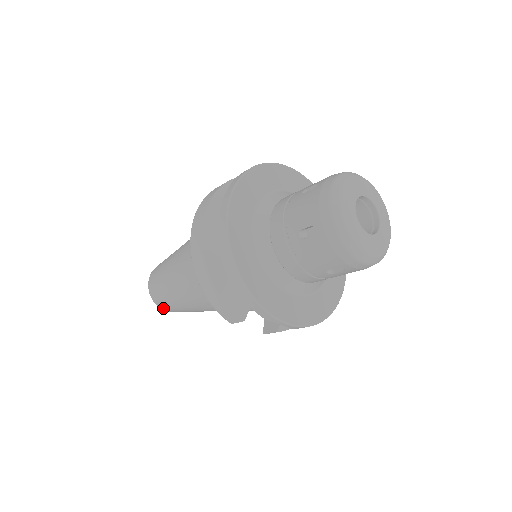
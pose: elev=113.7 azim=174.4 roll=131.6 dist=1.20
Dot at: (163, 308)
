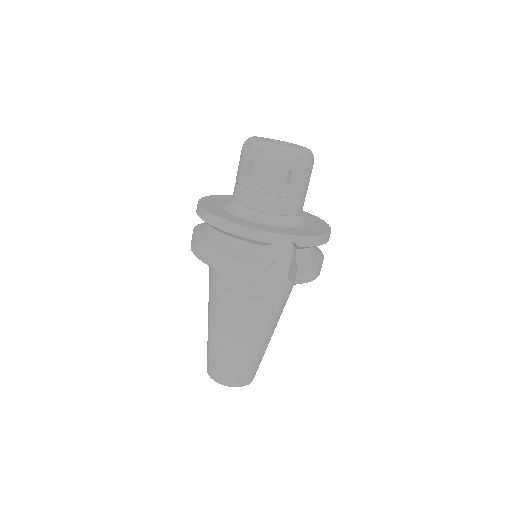
Dot at: (231, 383)
